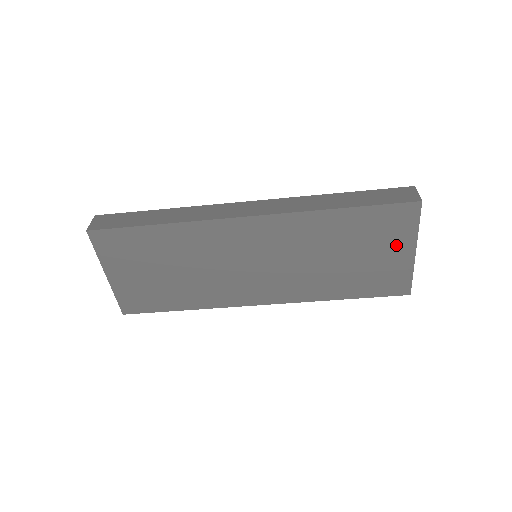
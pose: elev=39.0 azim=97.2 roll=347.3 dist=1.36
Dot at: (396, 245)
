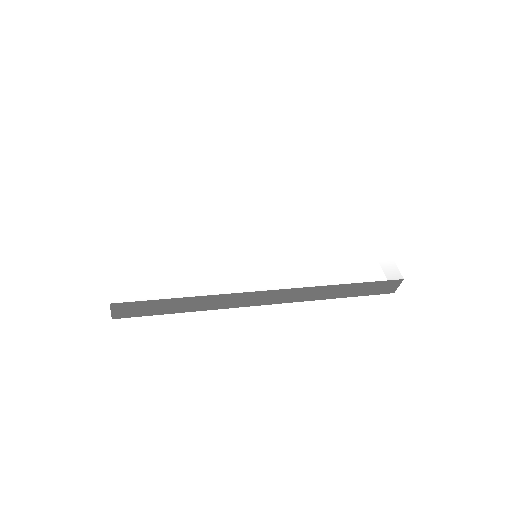
Dot at: occluded
